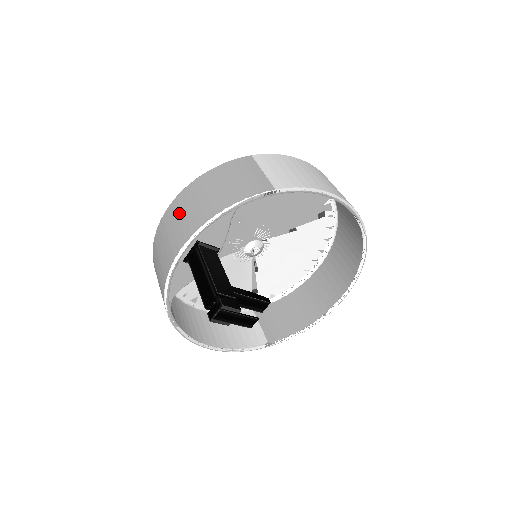
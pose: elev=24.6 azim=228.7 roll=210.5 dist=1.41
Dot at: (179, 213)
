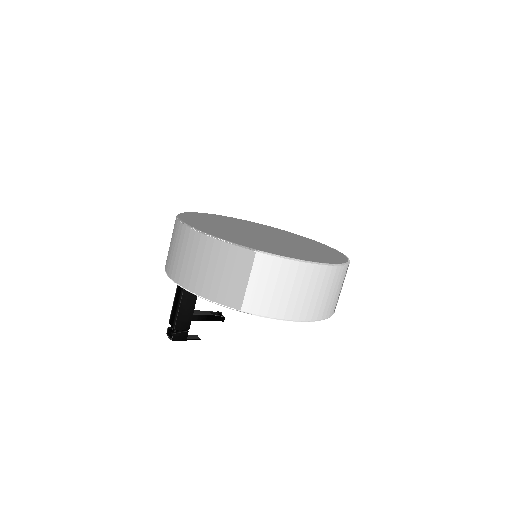
Dot at: (183, 249)
